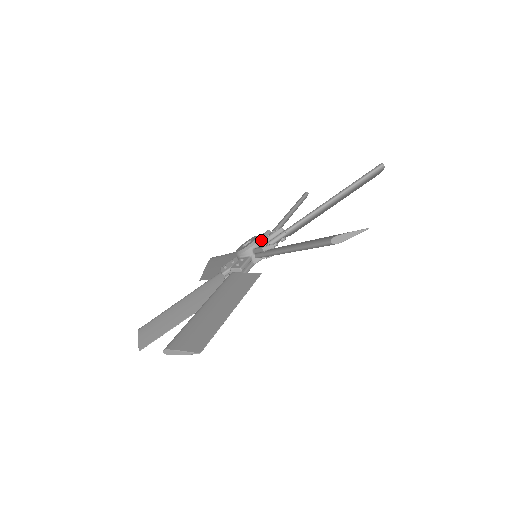
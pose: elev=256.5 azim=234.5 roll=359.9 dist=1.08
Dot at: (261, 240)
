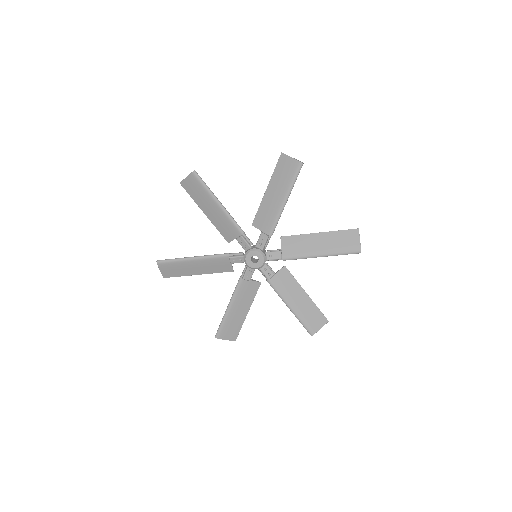
Dot at: occluded
